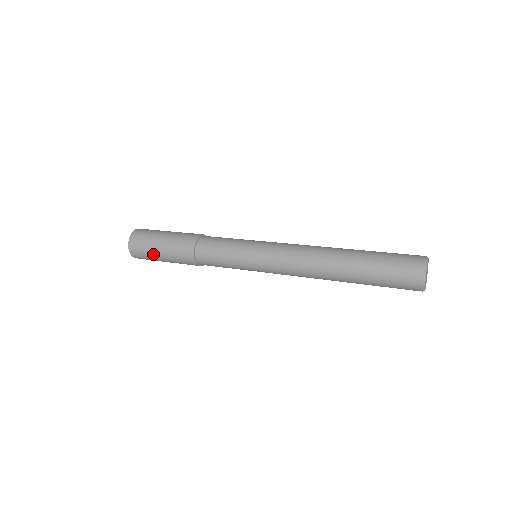
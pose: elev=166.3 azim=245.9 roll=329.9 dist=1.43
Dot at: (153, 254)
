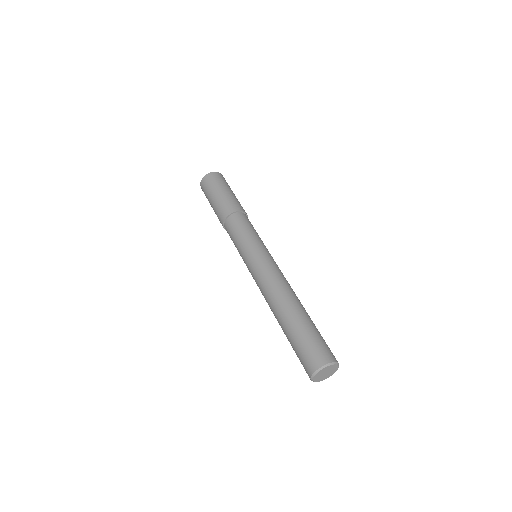
Dot at: occluded
